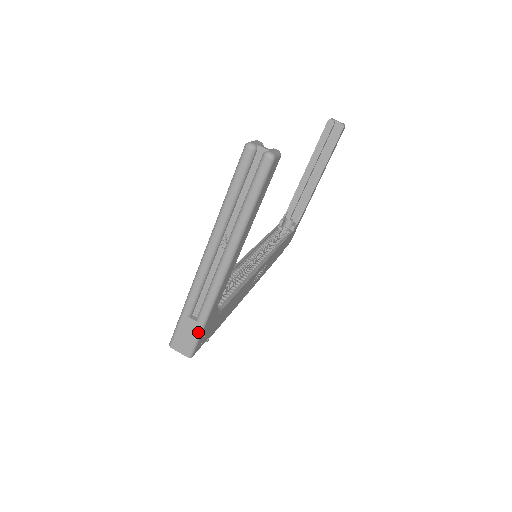
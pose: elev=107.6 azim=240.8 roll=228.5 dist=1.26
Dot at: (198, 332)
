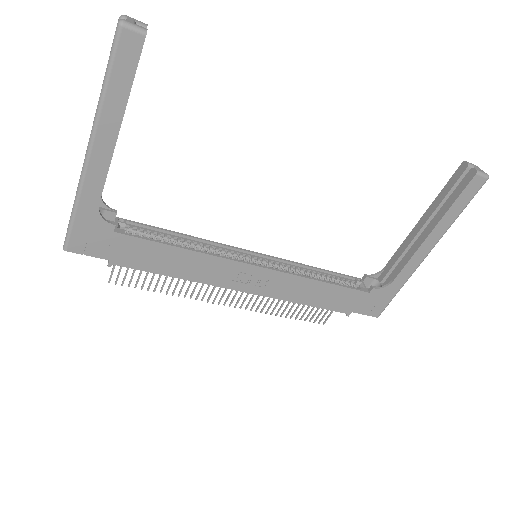
Dot at: (70, 221)
